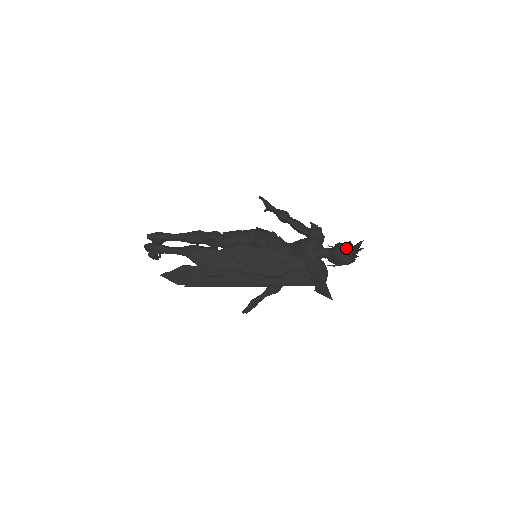
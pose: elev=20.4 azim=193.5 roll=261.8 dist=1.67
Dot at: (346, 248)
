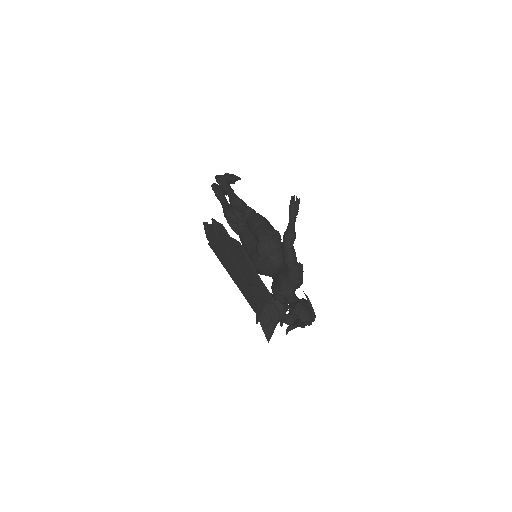
Dot at: (285, 318)
